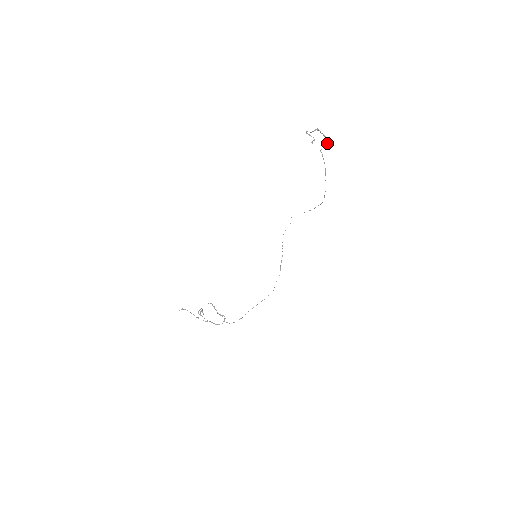
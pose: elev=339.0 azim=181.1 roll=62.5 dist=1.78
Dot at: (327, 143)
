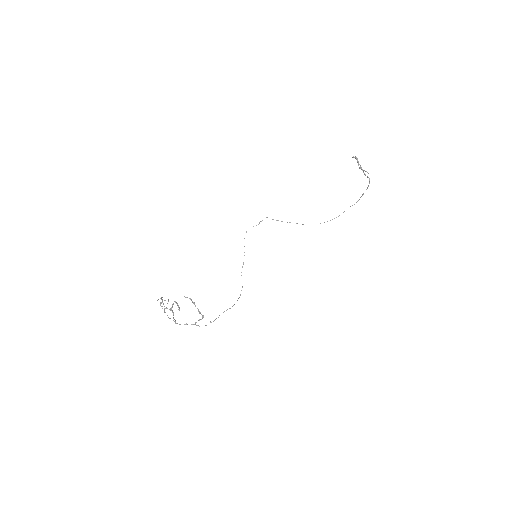
Dot at: (368, 177)
